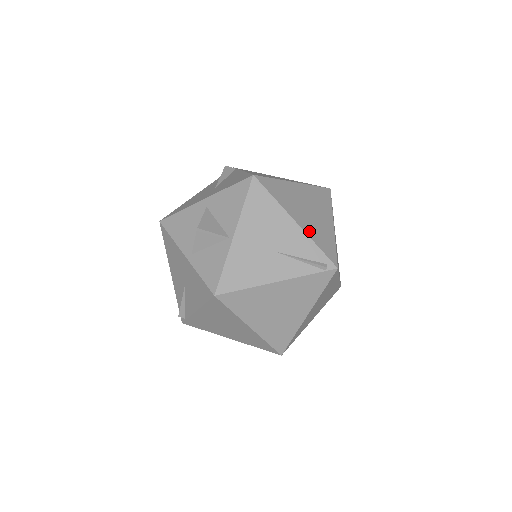
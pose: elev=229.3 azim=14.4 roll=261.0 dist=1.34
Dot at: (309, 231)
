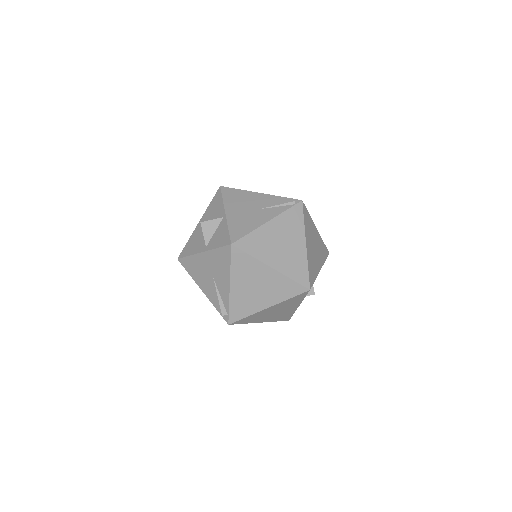
Dot at: occluded
